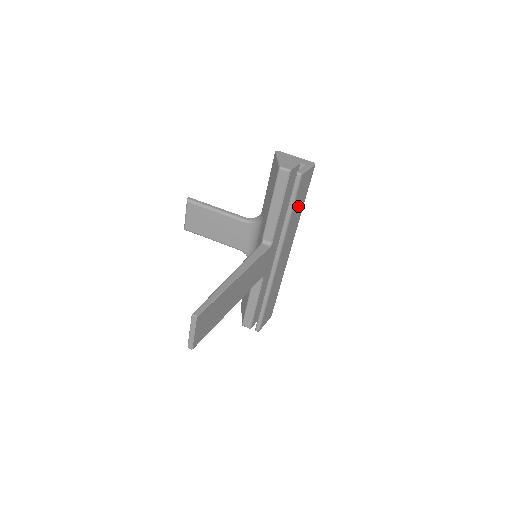
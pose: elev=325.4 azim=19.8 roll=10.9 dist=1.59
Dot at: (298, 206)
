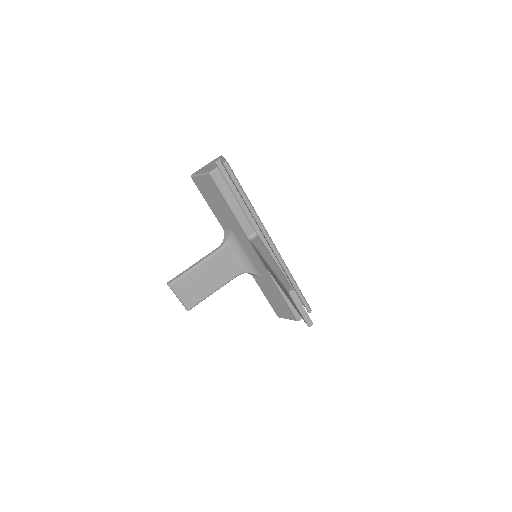
Dot at: occluded
